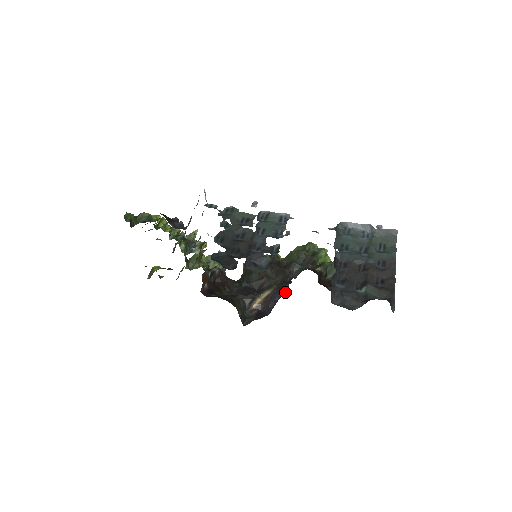
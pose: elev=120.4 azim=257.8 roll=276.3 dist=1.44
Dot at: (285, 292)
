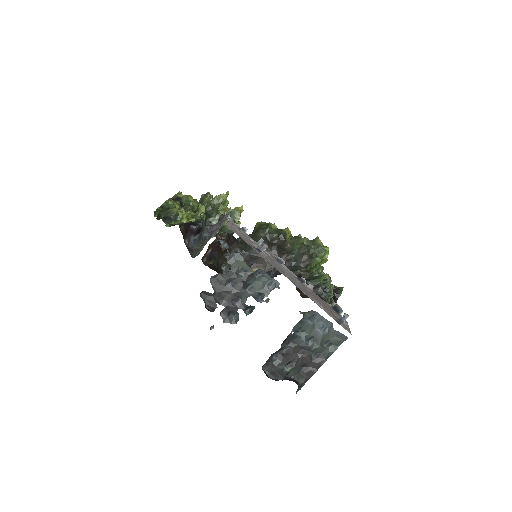
Dot at: occluded
